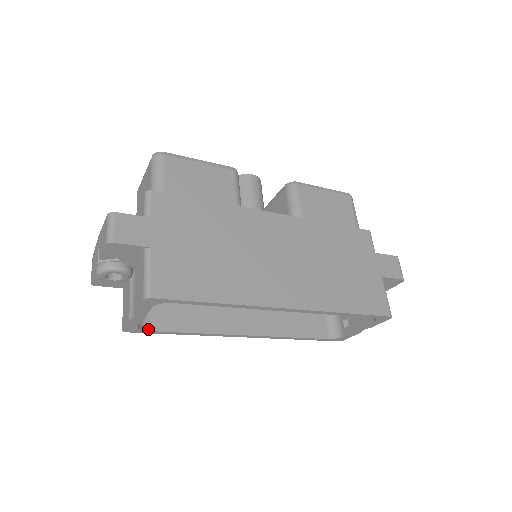
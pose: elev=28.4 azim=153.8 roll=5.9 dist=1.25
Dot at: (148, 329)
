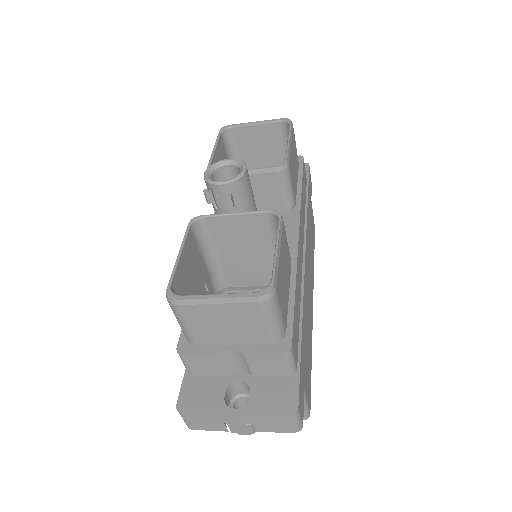
Dot at: occluded
